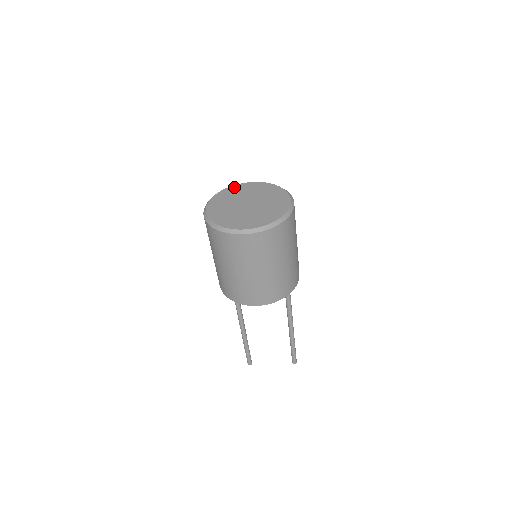
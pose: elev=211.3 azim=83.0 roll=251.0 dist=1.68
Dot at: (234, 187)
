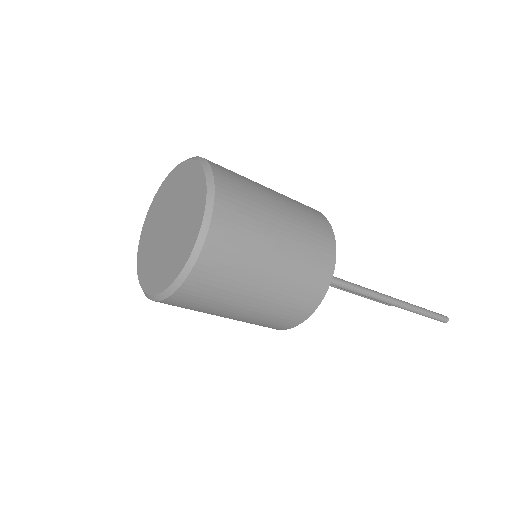
Dot at: (174, 172)
